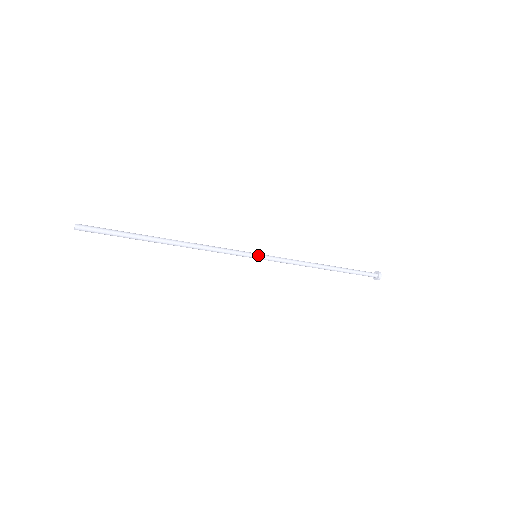
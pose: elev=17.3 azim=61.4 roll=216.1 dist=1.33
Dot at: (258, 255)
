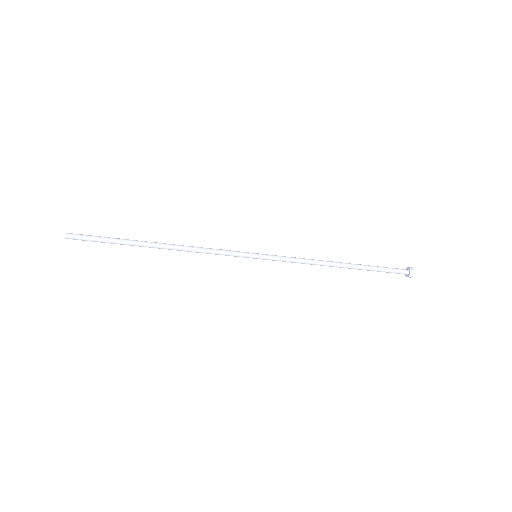
Dot at: (257, 254)
